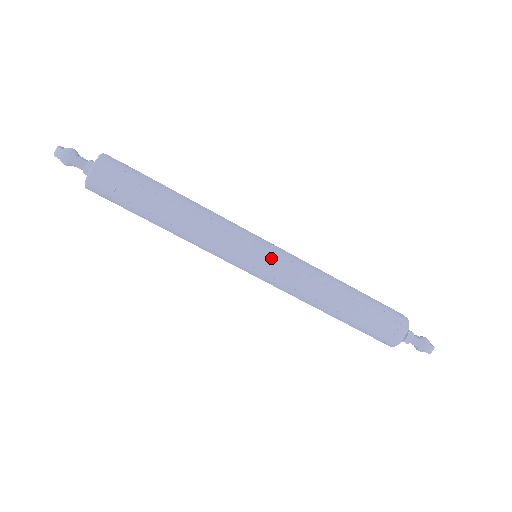
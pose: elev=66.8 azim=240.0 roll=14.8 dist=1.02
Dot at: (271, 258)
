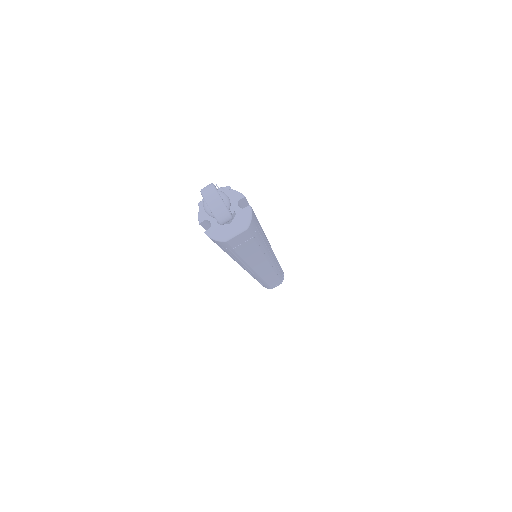
Dot at: (270, 268)
